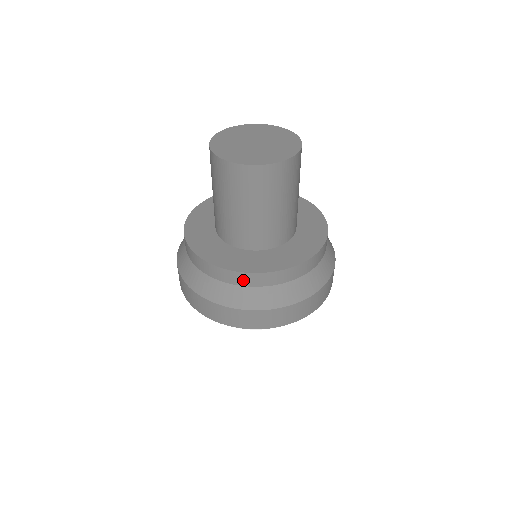
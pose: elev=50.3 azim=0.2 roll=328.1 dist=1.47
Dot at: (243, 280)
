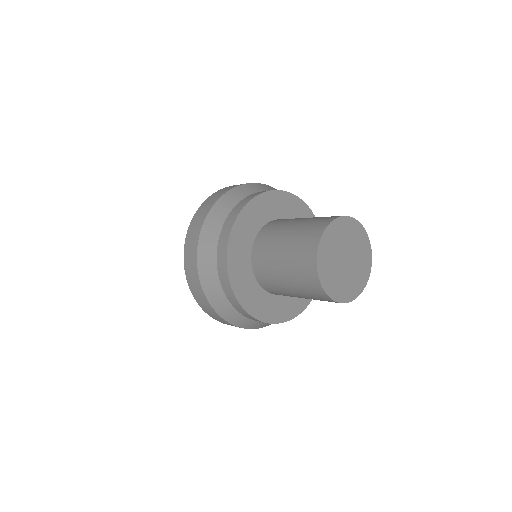
Dot at: (229, 294)
